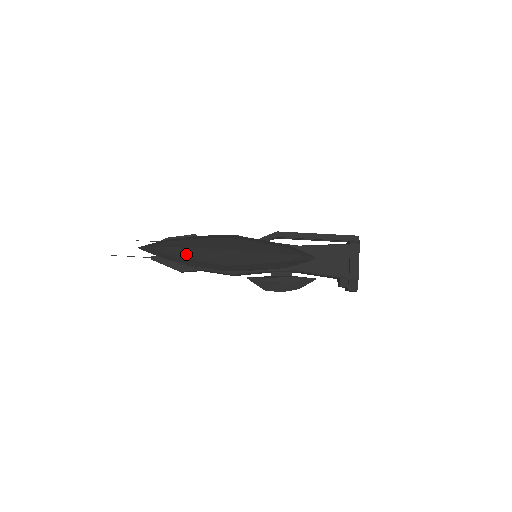
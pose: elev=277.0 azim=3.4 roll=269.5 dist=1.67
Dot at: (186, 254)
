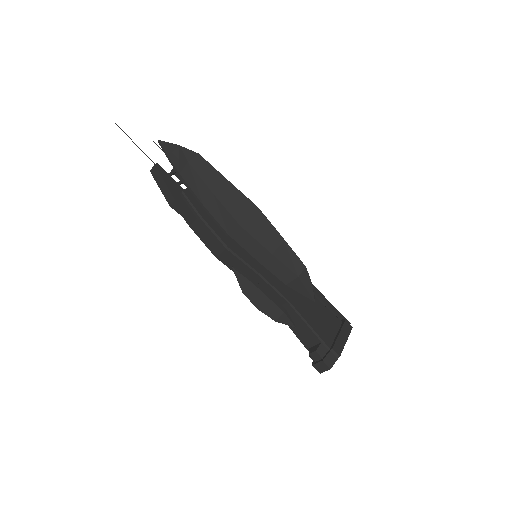
Dot at: (212, 180)
